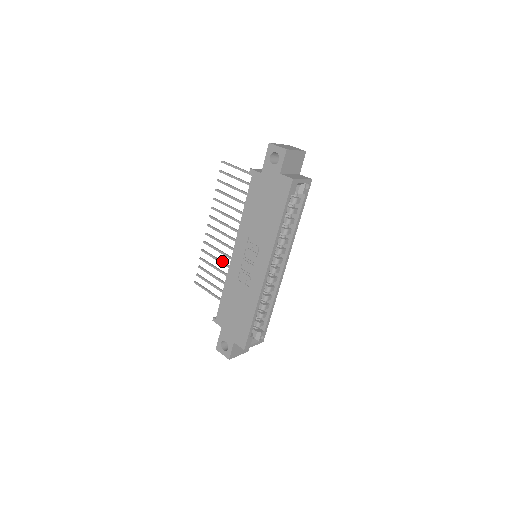
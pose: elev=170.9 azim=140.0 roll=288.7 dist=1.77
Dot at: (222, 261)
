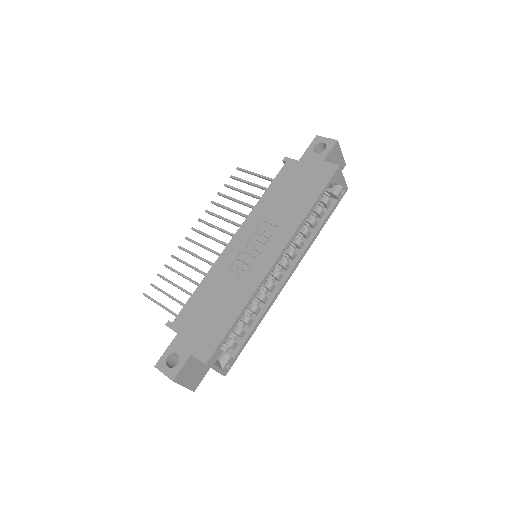
Dot at: occluded
